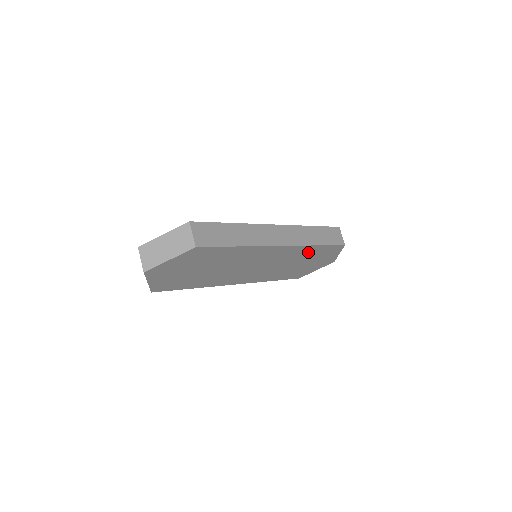
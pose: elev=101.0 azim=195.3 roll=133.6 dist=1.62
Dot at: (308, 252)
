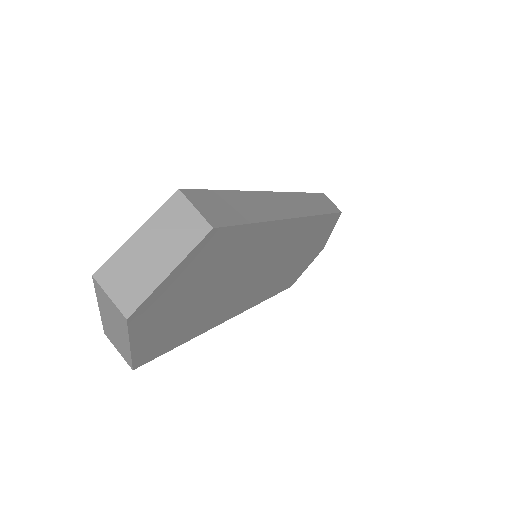
Dot at: (313, 230)
